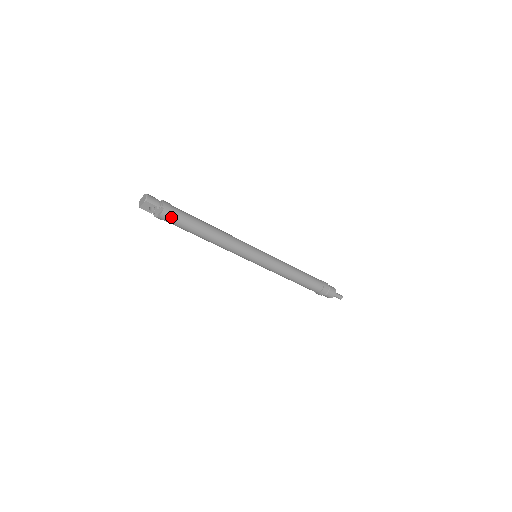
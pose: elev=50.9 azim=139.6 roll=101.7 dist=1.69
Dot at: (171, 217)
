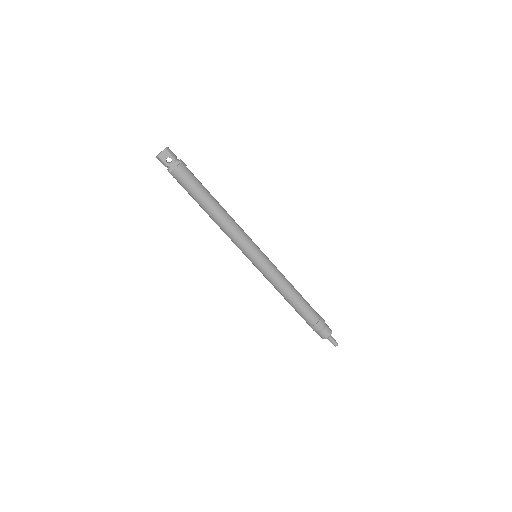
Dot at: (185, 174)
